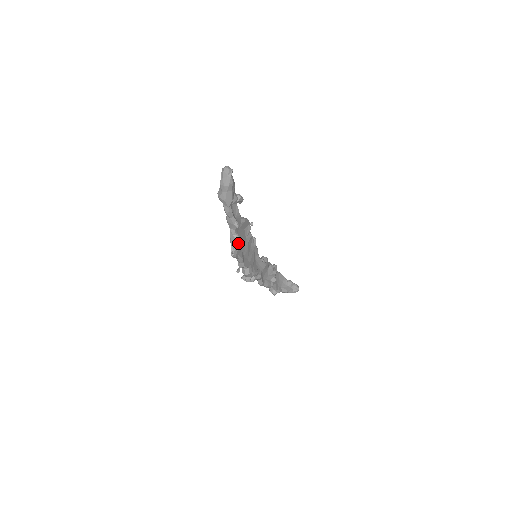
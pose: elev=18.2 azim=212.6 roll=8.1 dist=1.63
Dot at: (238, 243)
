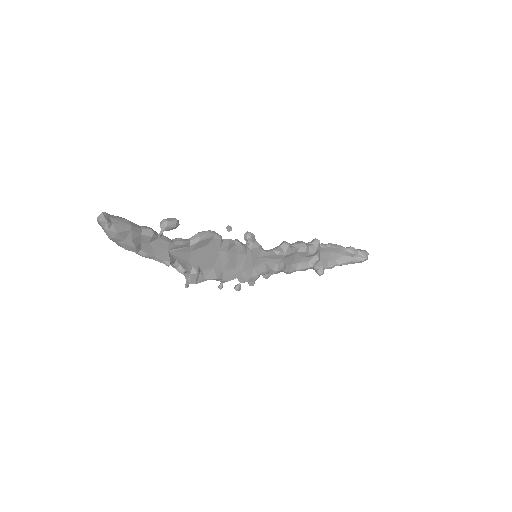
Dot at: (194, 269)
